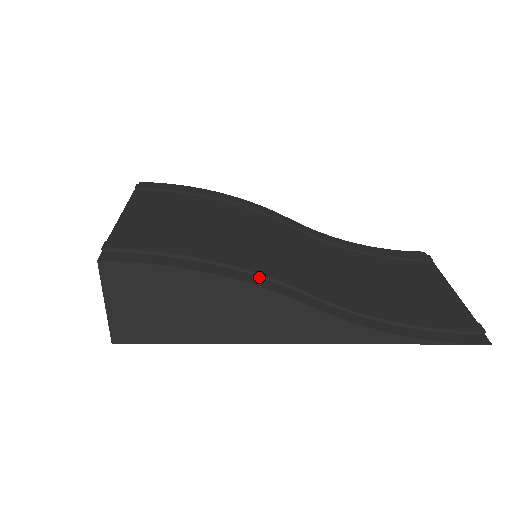
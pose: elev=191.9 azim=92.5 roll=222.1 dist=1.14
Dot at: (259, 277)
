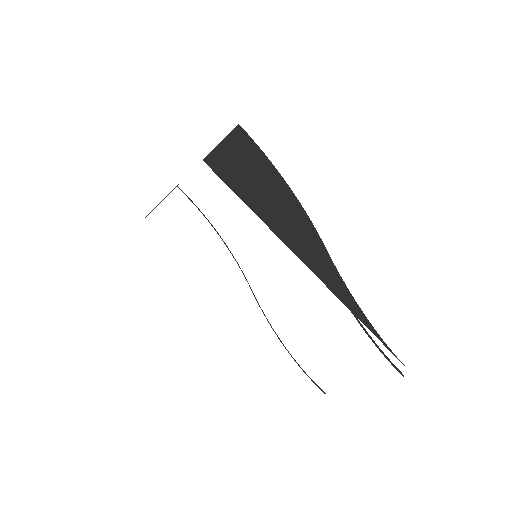
Dot at: occluded
